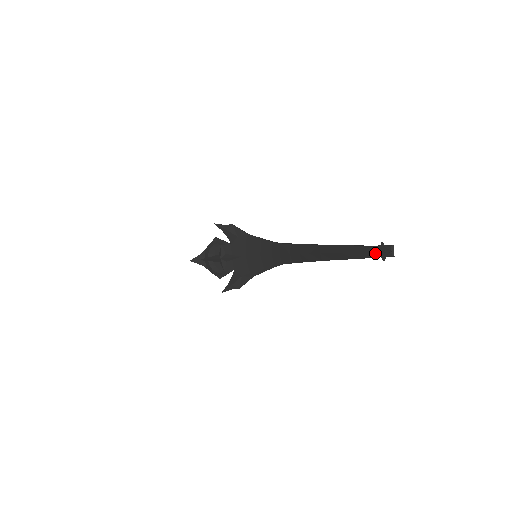
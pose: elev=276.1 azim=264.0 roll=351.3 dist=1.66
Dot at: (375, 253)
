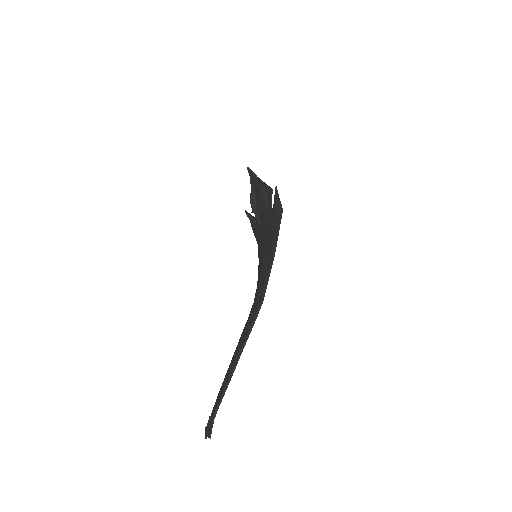
Dot at: (208, 422)
